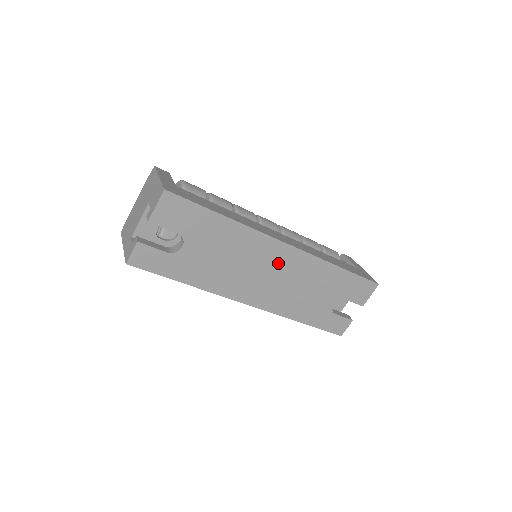
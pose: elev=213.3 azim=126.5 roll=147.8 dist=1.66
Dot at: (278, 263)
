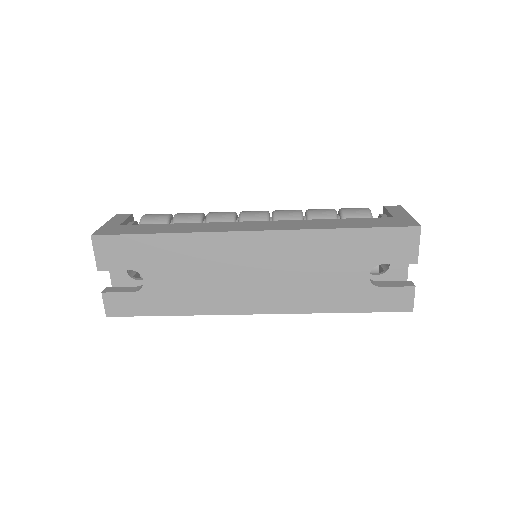
Dot at: (256, 256)
